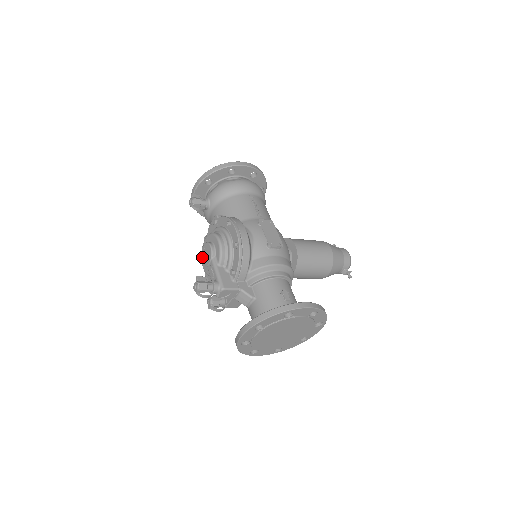
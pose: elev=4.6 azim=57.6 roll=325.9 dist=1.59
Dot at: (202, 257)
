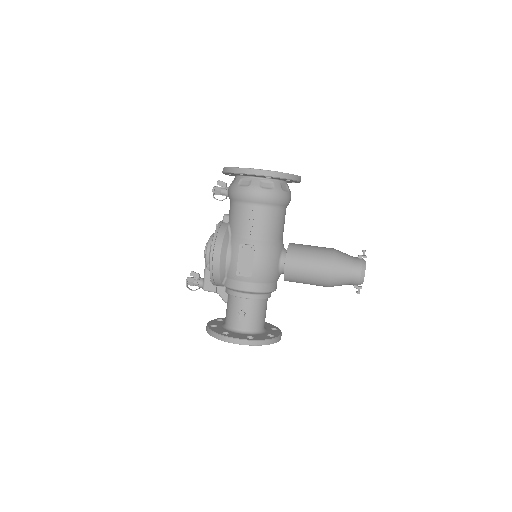
Dot at: occluded
